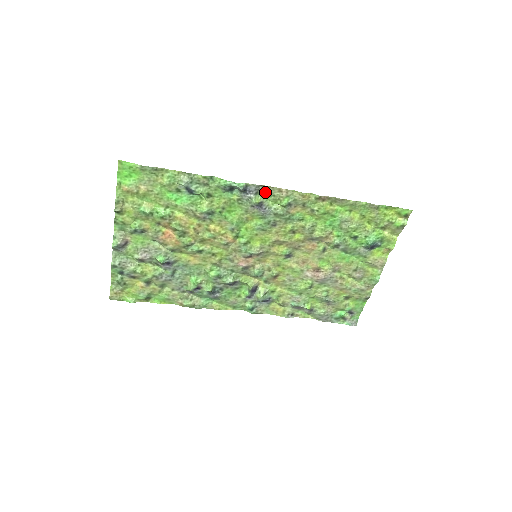
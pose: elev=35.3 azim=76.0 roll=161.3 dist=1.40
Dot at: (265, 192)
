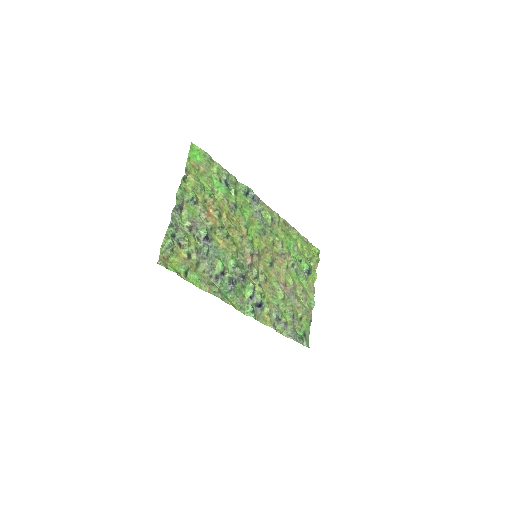
Dot at: (261, 205)
